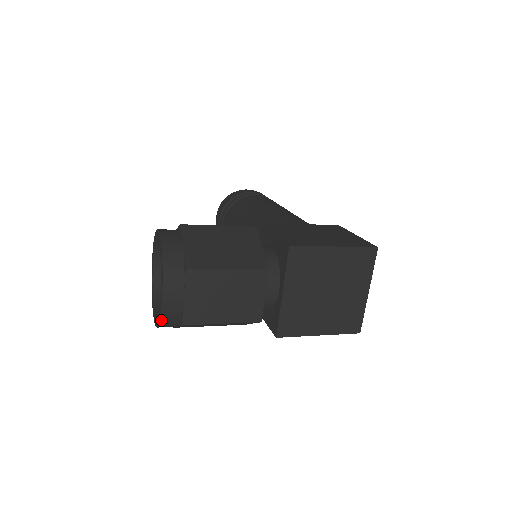
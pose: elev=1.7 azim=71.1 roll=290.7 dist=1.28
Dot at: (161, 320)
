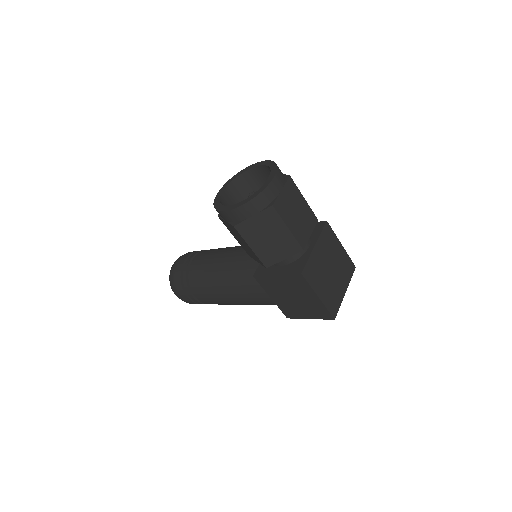
Dot at: (260, 194)
